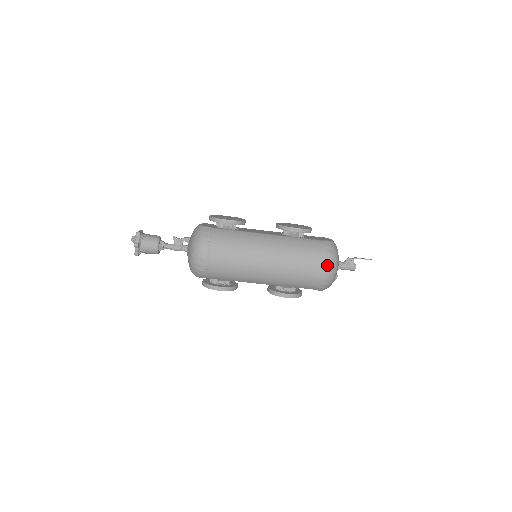
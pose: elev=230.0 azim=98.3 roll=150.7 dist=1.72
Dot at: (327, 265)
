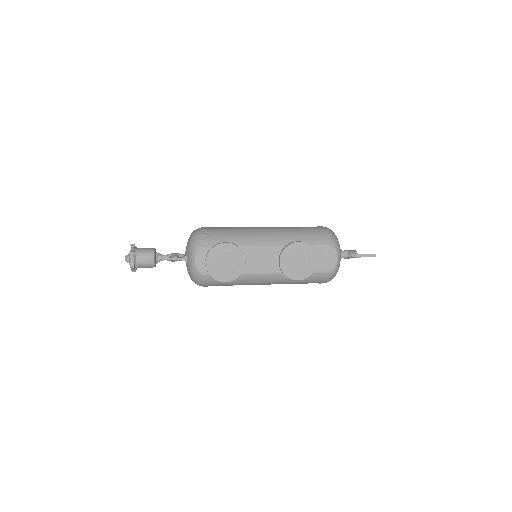
Dot at: occluded
